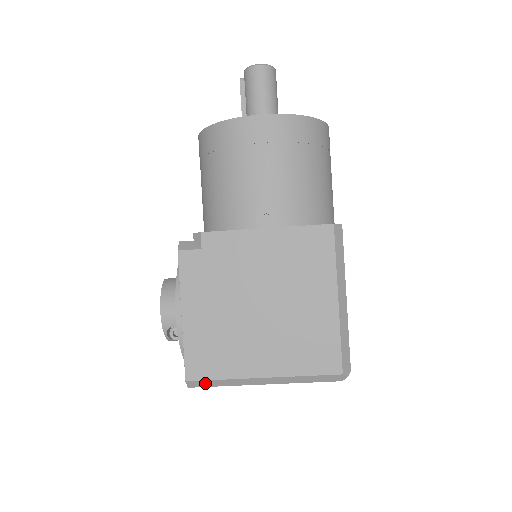
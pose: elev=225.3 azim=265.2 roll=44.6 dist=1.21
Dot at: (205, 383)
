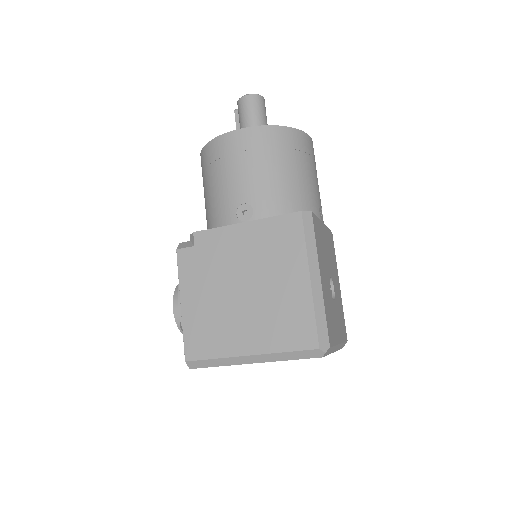
Dot at: (202, 363)
